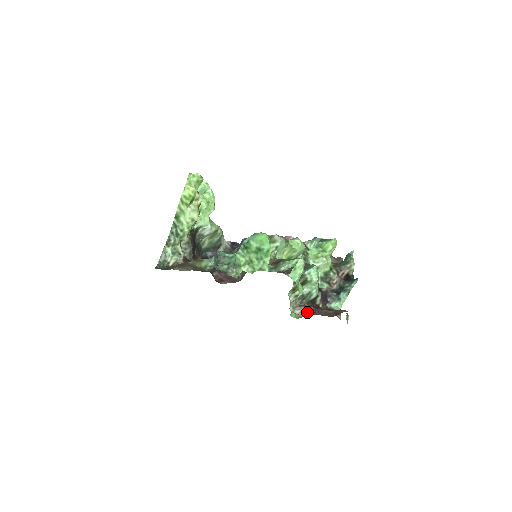
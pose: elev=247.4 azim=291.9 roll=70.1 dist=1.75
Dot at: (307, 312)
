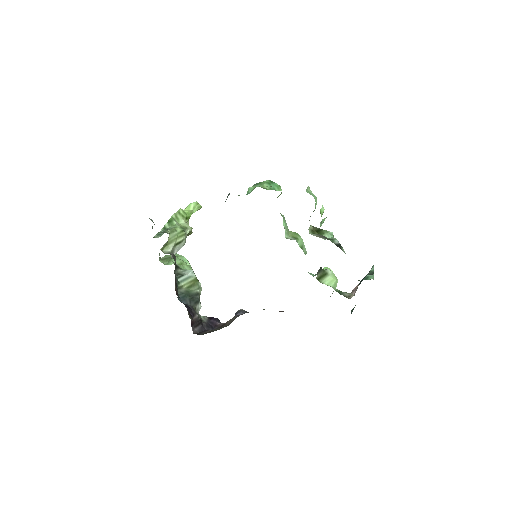
Dot at: occluded
